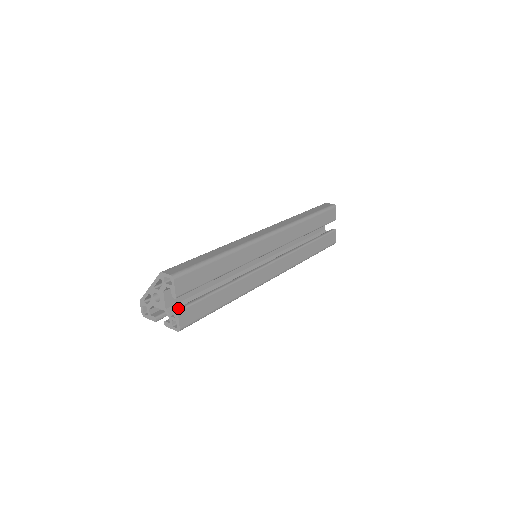
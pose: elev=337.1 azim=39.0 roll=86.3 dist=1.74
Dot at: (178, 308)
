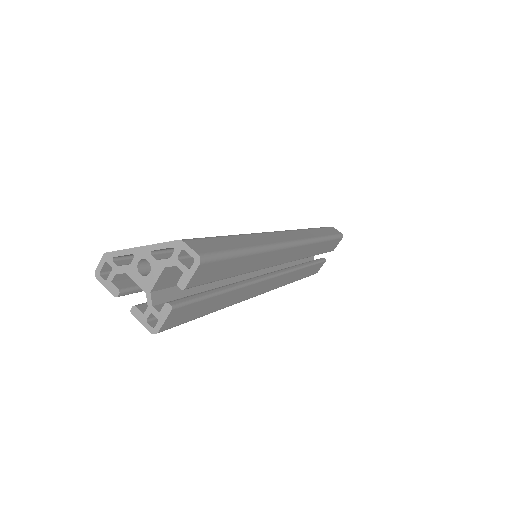
Dot at: (173, 302)
